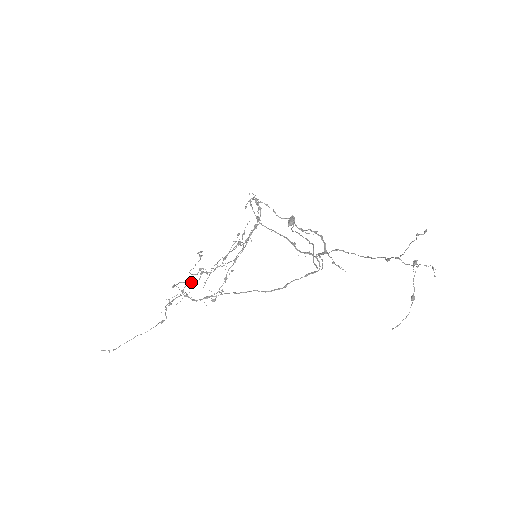
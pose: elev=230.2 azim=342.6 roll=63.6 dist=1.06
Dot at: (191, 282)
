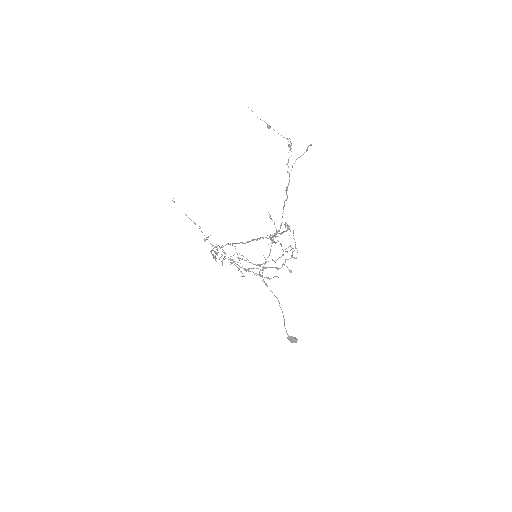
Dot at: occluded
